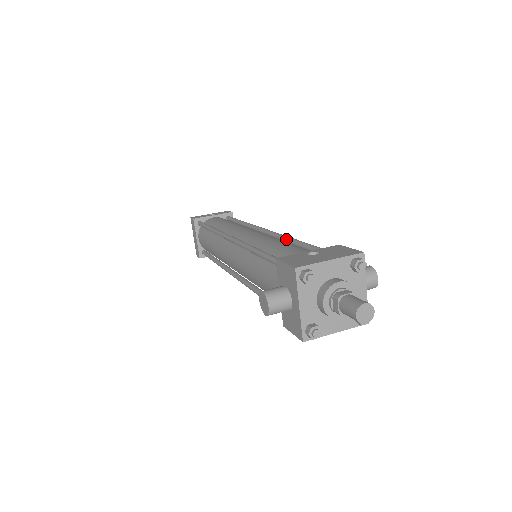
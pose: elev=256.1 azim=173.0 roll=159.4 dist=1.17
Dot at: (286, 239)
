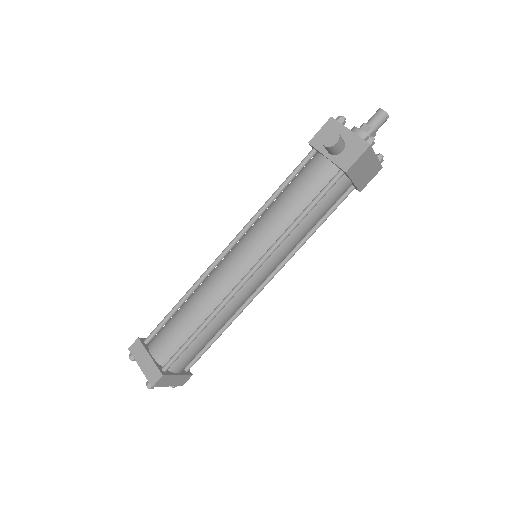
Dot at: occluded
